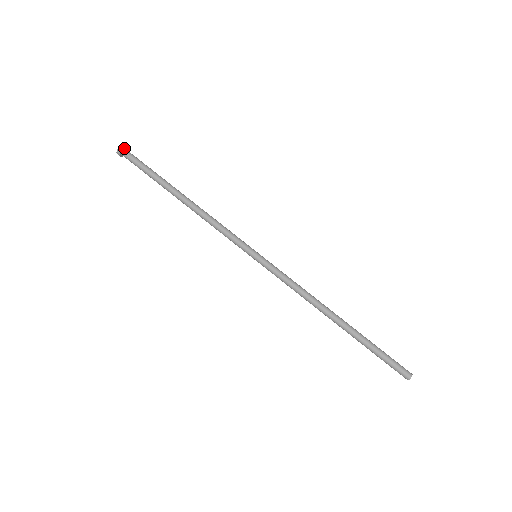
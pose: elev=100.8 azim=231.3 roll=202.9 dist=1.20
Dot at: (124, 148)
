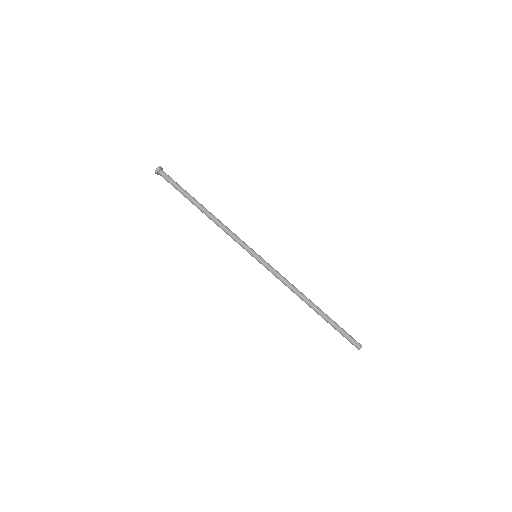
Dot at: (162, 168)
